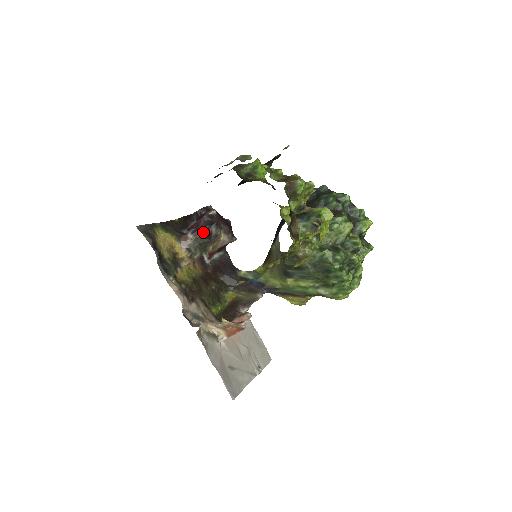
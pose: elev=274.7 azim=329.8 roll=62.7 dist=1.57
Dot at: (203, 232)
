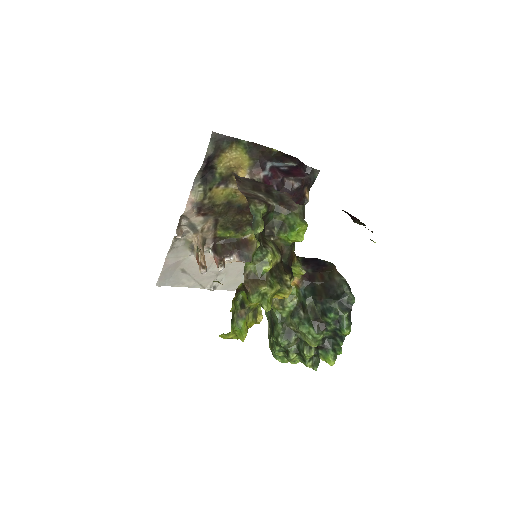
Dot at: occluded
